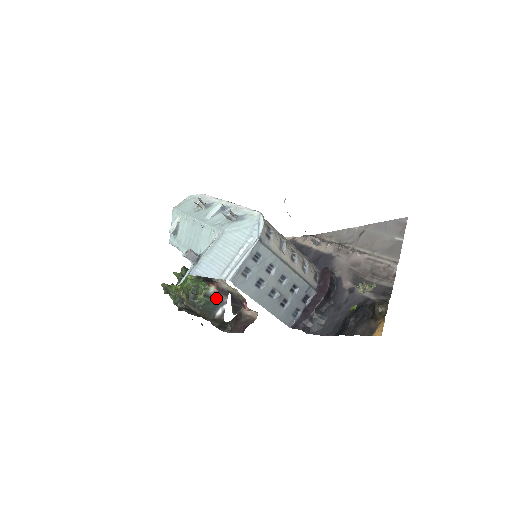
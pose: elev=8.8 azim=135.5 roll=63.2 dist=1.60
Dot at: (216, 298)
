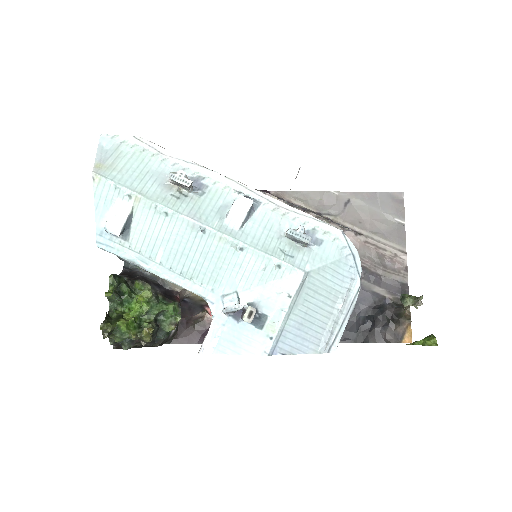
Dot at: occluded
